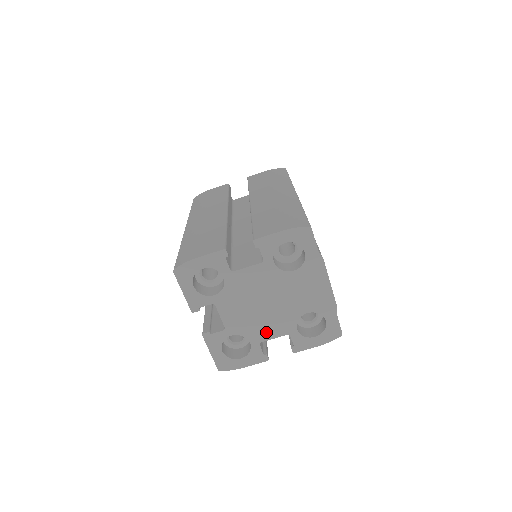
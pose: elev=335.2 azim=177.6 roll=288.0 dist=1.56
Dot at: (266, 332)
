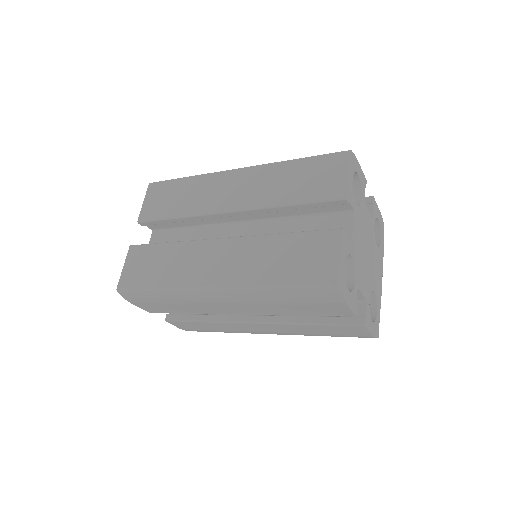
Dot at: (361, 281)
